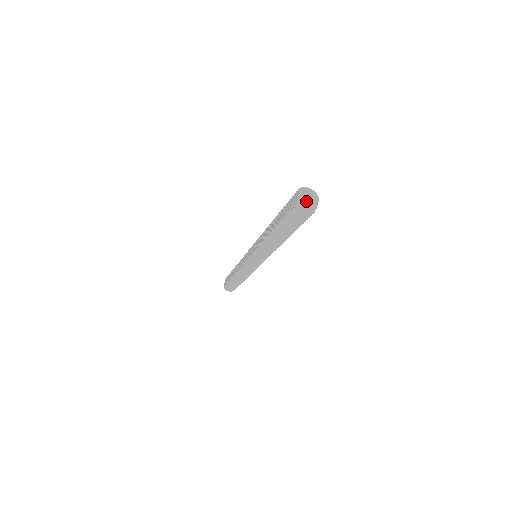
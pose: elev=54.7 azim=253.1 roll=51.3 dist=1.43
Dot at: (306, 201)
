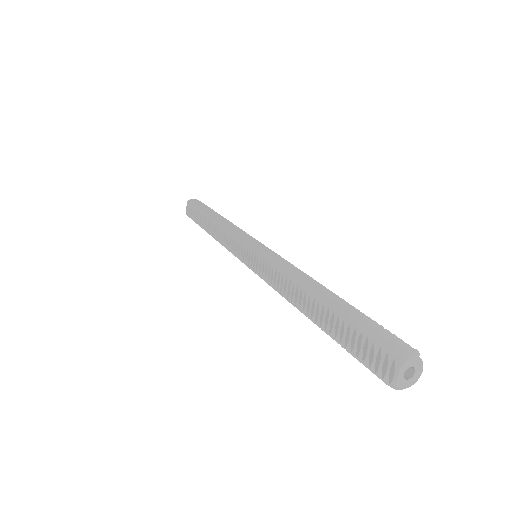
Dot at: occluded
